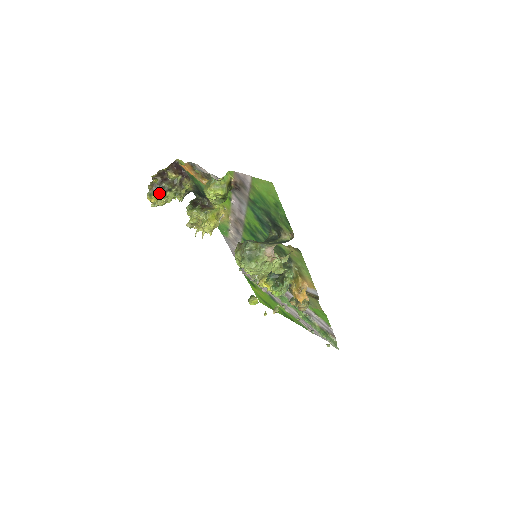
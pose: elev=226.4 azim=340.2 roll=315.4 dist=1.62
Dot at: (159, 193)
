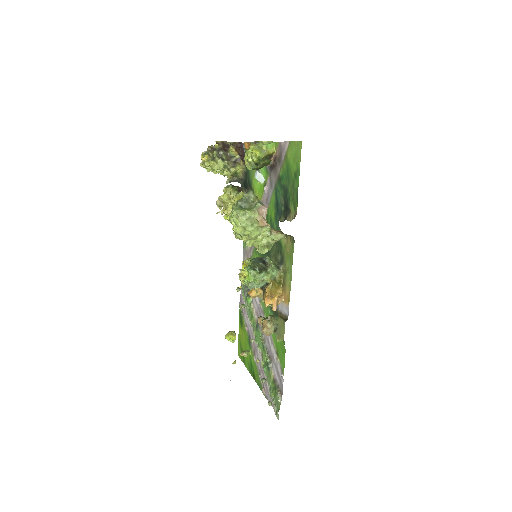
Dot at: (213, 156)
